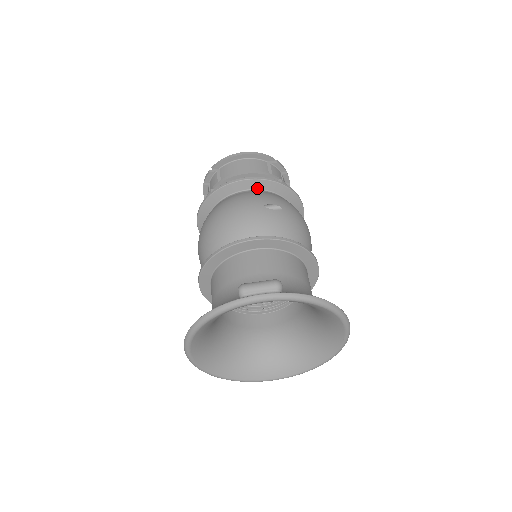
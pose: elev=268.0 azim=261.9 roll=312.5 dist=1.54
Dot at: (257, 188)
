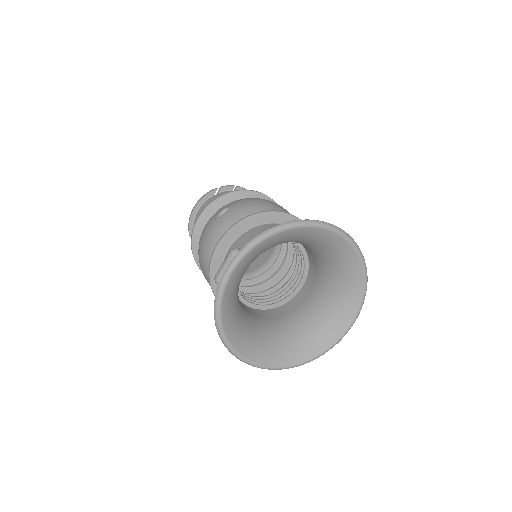
Dot at: (212, 215)
